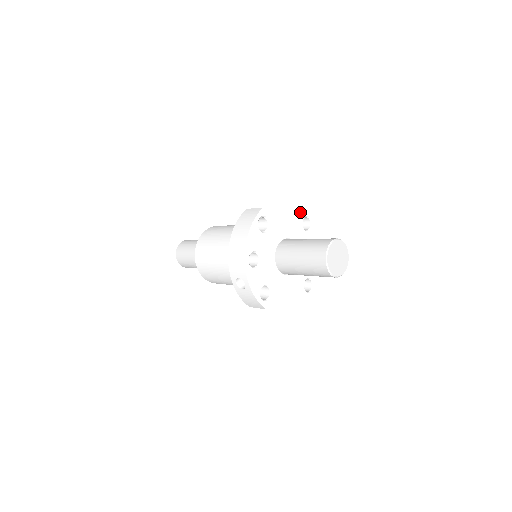
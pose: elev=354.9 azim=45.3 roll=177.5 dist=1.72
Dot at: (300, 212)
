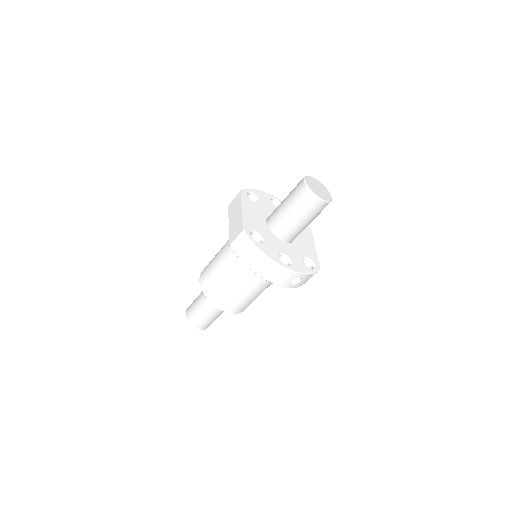
Dot at: (244, 198)
